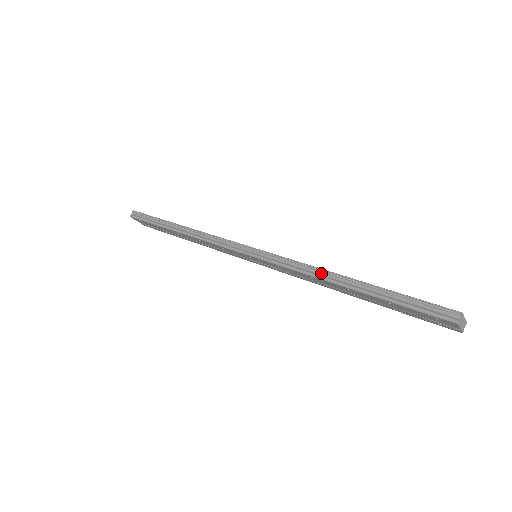
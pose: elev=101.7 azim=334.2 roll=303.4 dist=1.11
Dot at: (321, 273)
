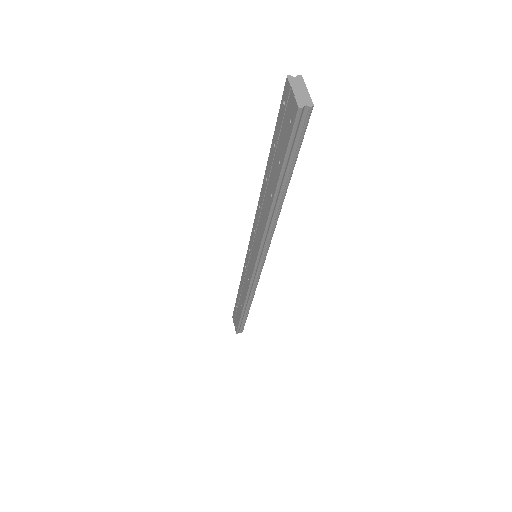
Dot at: occluded
